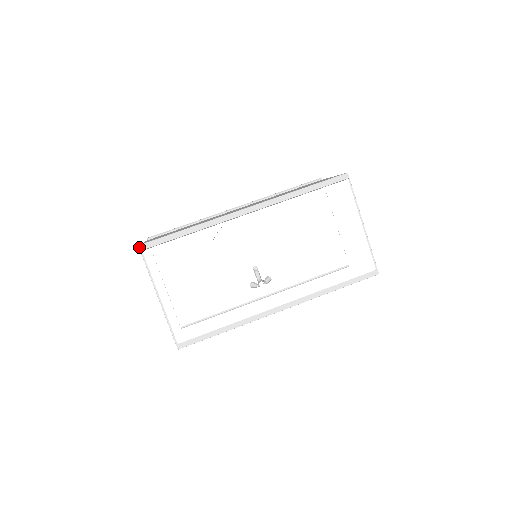
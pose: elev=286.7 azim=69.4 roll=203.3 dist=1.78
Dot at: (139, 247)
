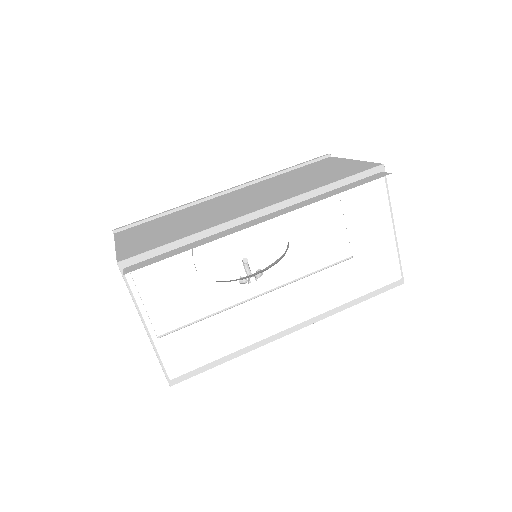
Dot at: (118, 265)
